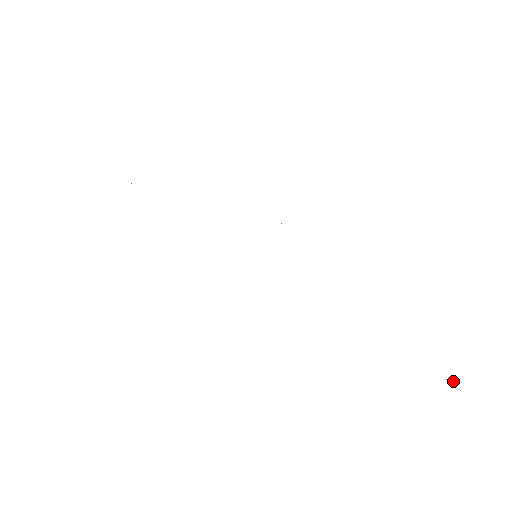
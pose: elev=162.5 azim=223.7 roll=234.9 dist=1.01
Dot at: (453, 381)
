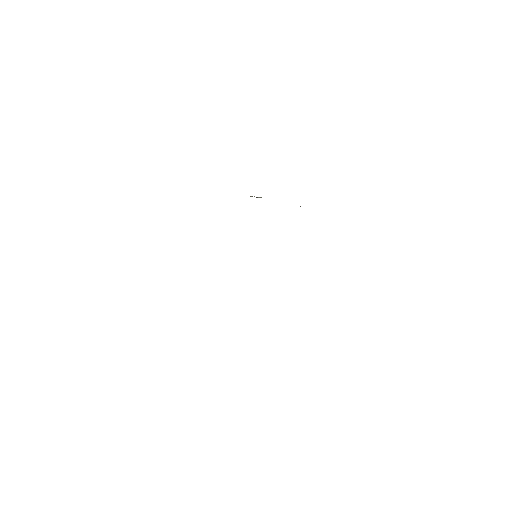
Dot at: occluded
